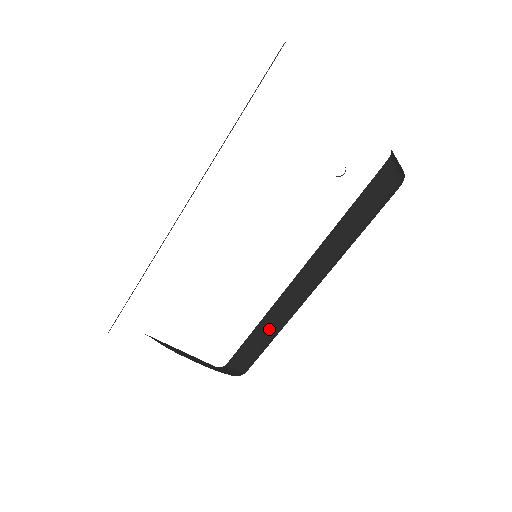
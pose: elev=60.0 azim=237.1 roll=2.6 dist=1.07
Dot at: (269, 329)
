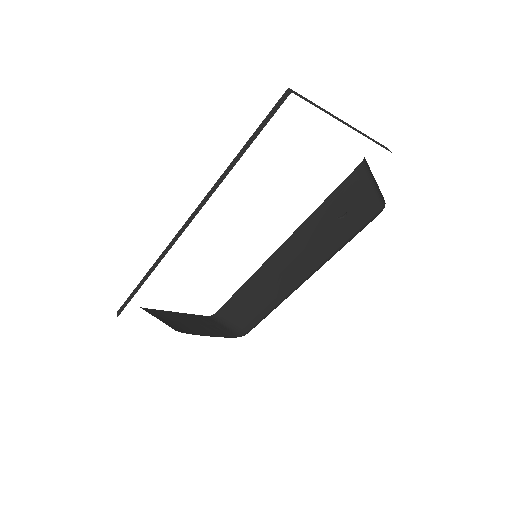
Dot at: (261, 297)
